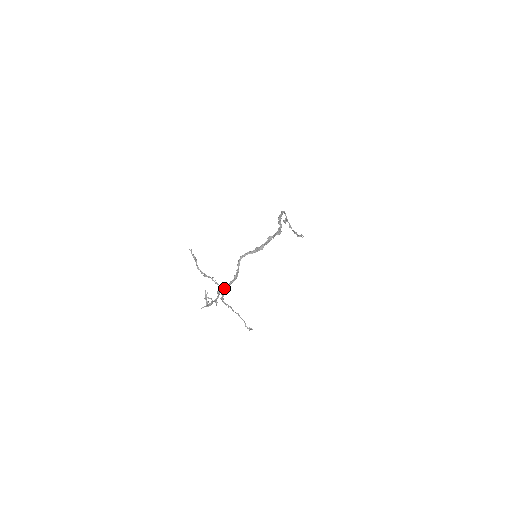
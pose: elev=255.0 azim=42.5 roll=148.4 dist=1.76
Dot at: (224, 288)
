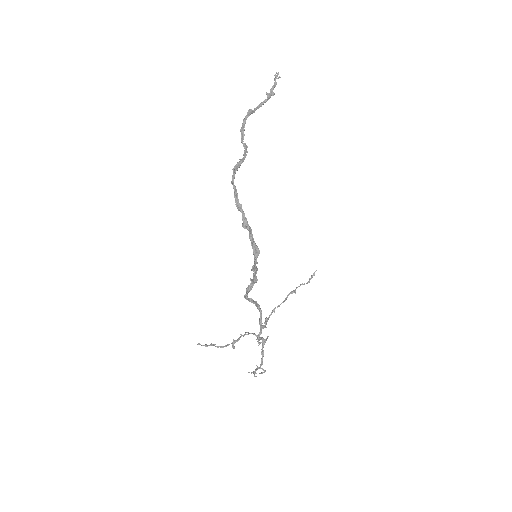
Dot at: (260, 334)
